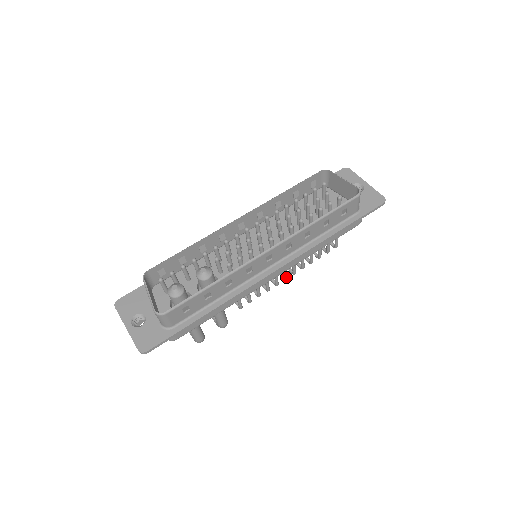
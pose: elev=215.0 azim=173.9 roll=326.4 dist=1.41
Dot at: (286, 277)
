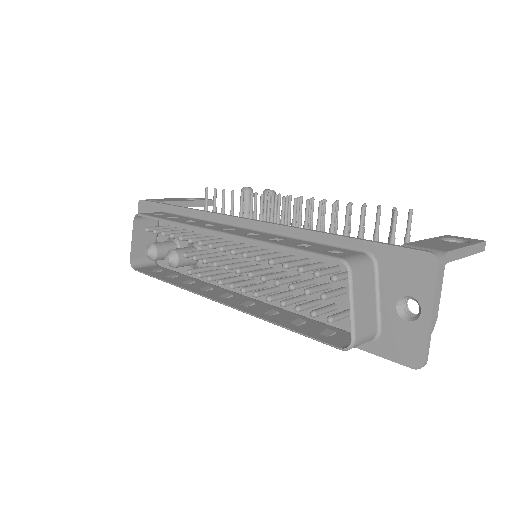
Dot at: occluded
